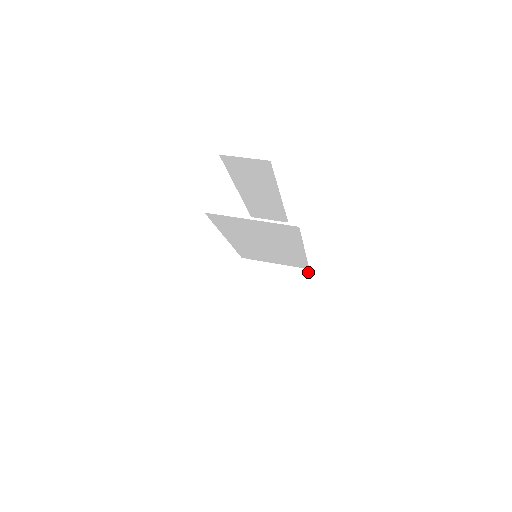
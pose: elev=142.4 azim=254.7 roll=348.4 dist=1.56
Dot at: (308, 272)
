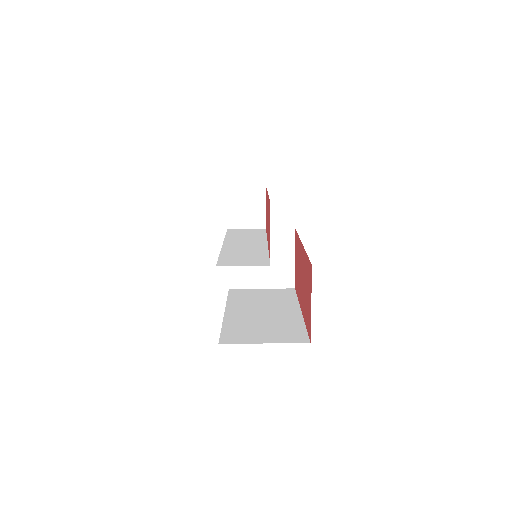
Dot at: (295, 231)
